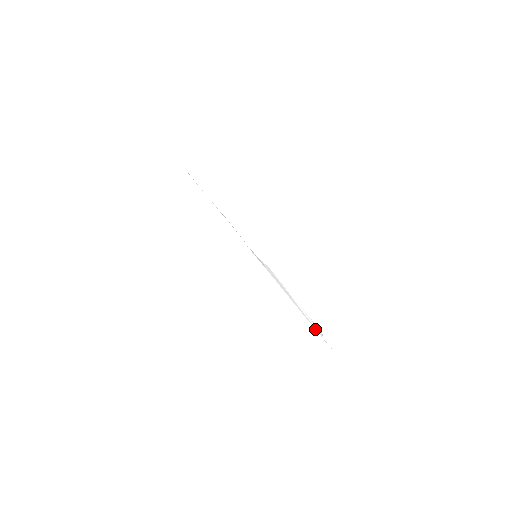
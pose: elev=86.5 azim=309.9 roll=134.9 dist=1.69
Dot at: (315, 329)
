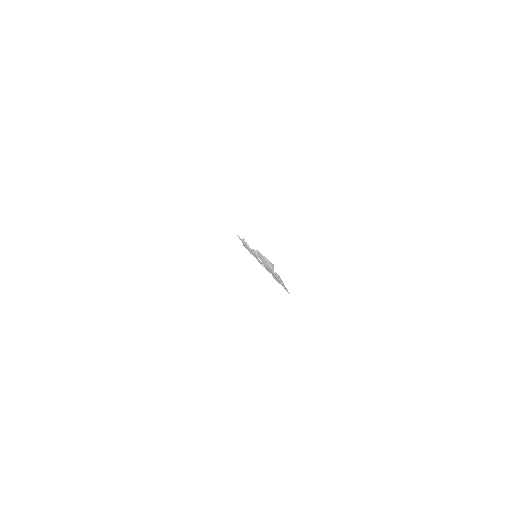
Dot at: (272, 271)
